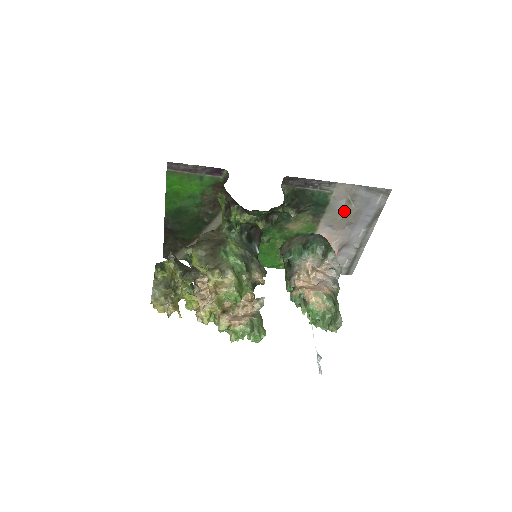
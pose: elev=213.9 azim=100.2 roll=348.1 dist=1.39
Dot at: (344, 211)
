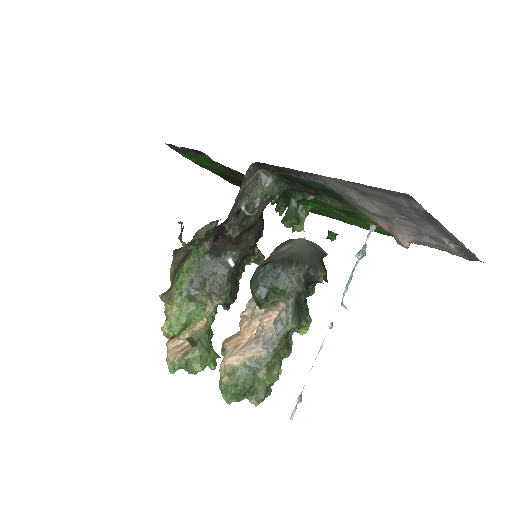
Dot at: (363, 206)
